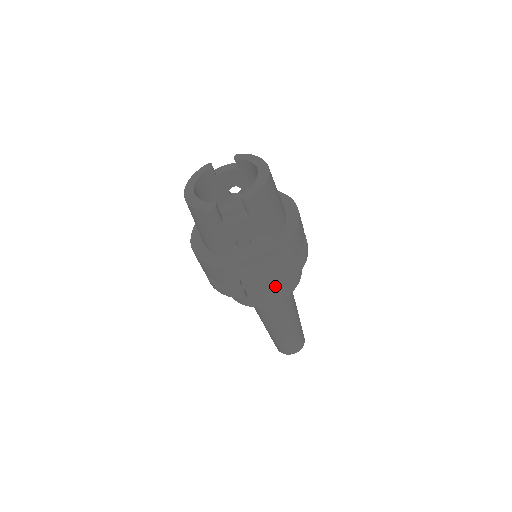
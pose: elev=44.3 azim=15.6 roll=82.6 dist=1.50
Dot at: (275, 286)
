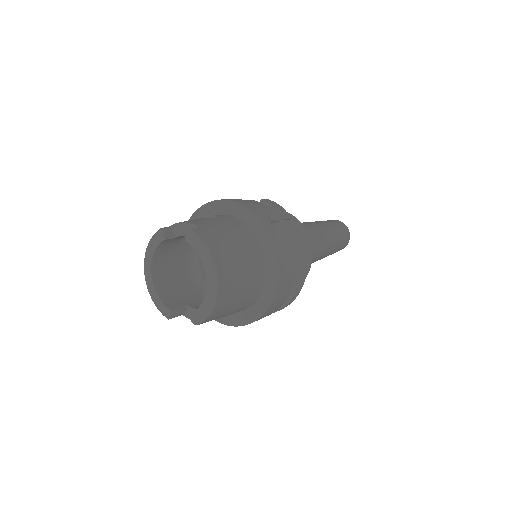
Dot at: occluded
